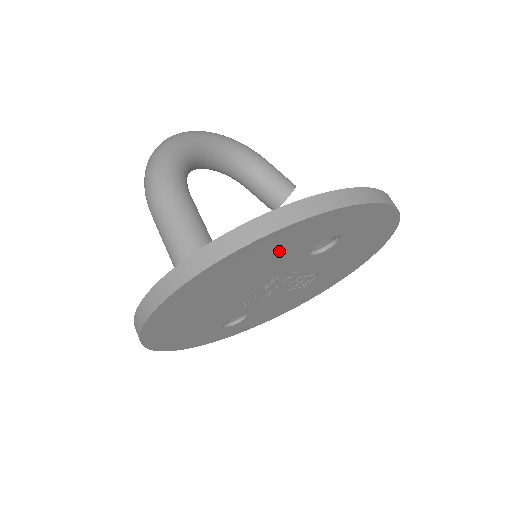
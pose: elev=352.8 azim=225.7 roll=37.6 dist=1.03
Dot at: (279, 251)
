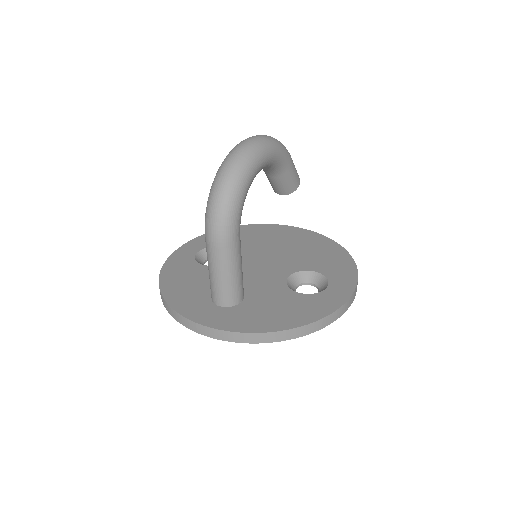
Dot at: occluded
